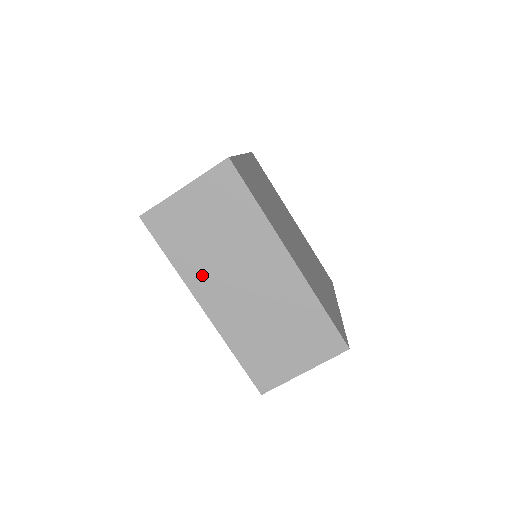
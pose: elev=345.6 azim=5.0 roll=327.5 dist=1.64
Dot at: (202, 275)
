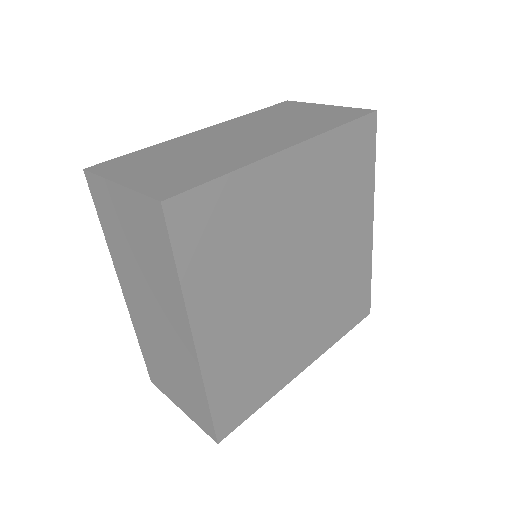
Dot at: (124, 270)
